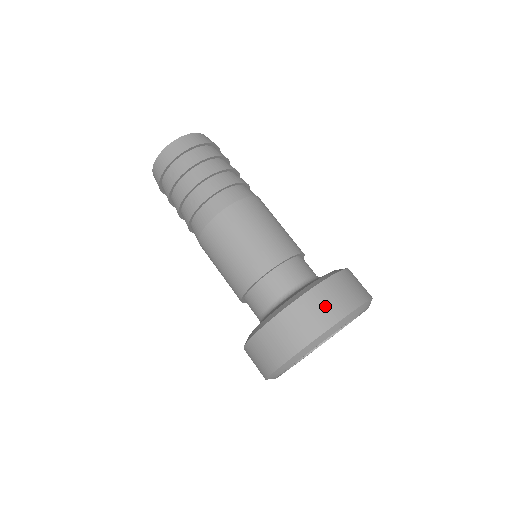
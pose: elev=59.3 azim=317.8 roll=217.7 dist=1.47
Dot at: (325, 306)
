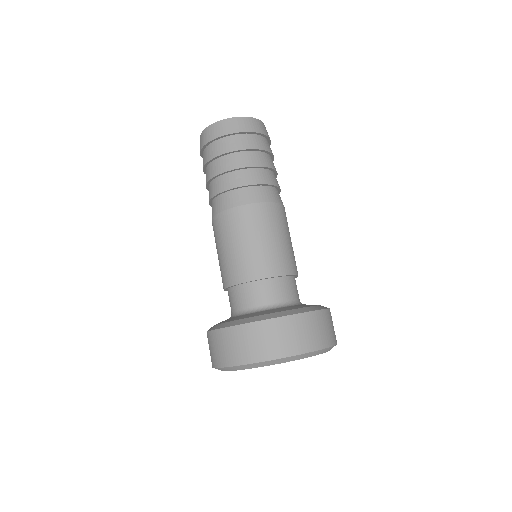
Dot at: (318, 331)
